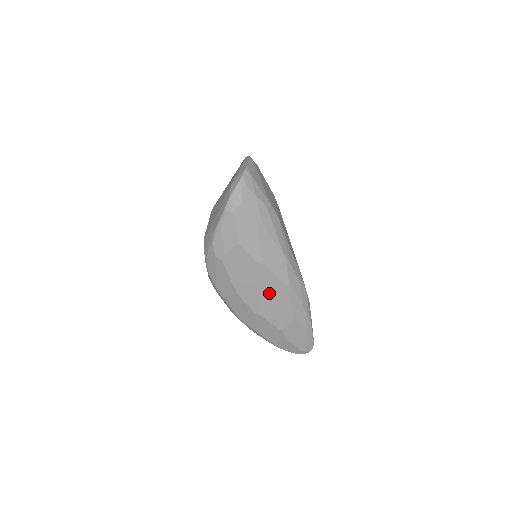
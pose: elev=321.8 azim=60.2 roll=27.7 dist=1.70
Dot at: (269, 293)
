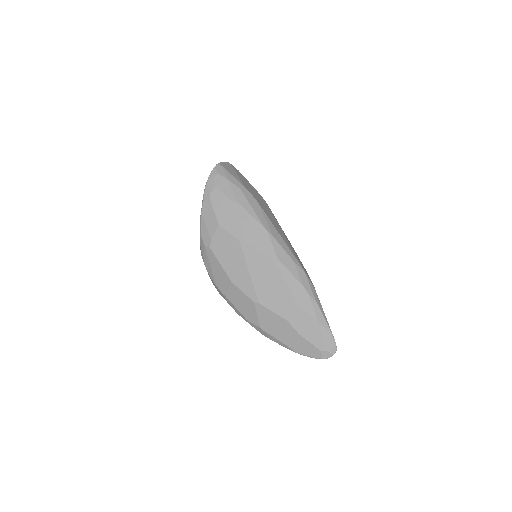
Dot at: (261, 274)
